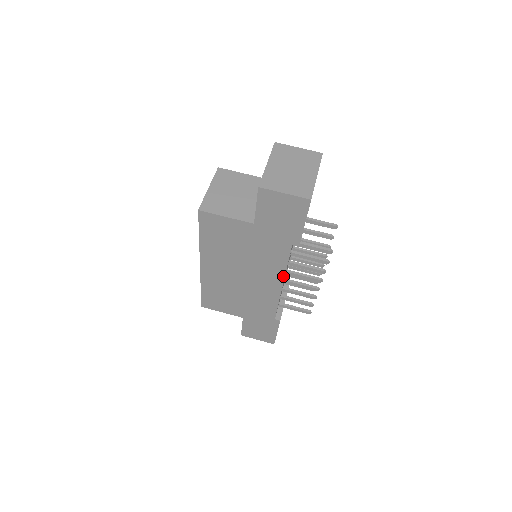
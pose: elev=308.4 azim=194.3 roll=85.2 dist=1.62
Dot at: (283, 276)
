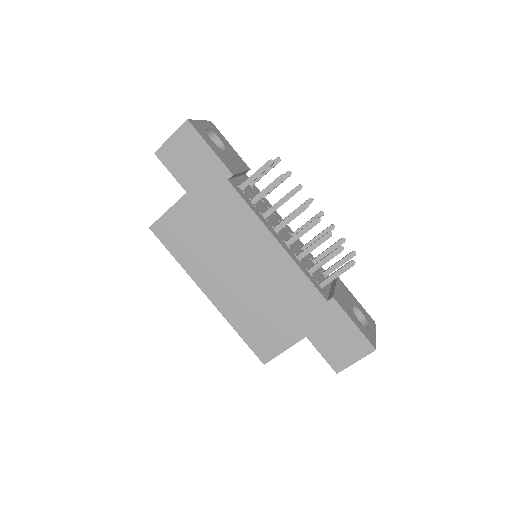
Dot at: (263, 226)
